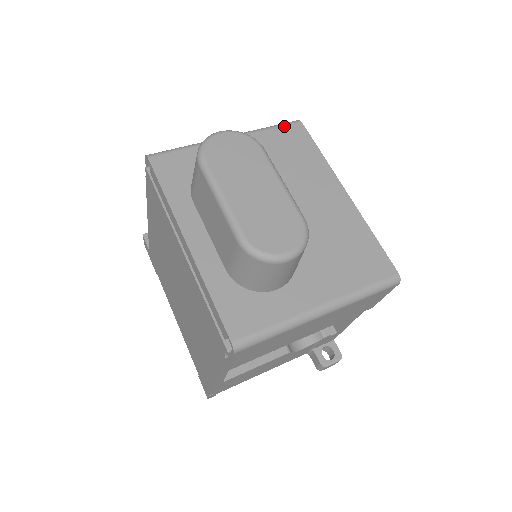
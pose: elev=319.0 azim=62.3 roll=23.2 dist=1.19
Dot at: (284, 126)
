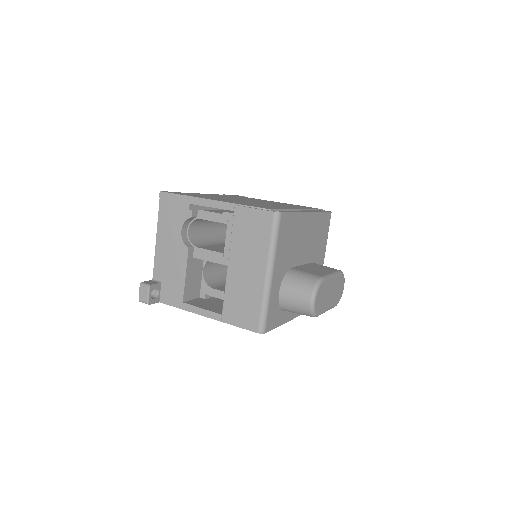
Dot at: (280, 229)
